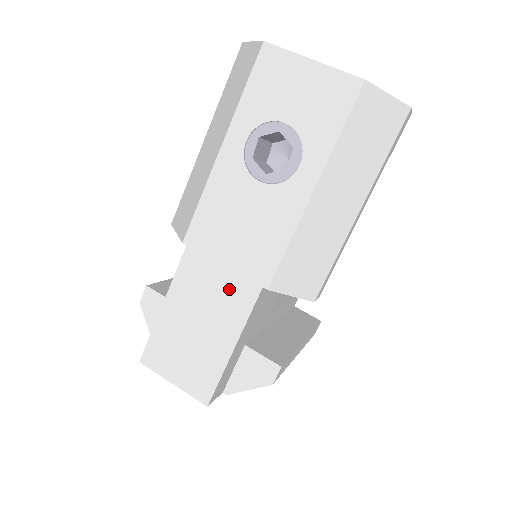
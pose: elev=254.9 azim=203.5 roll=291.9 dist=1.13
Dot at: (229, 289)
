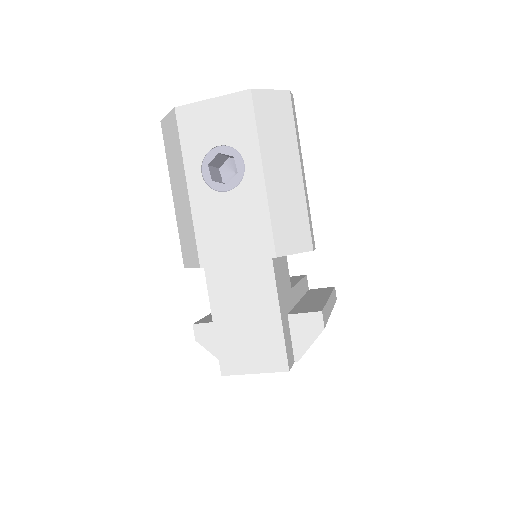
Dot at: (251, 276)
